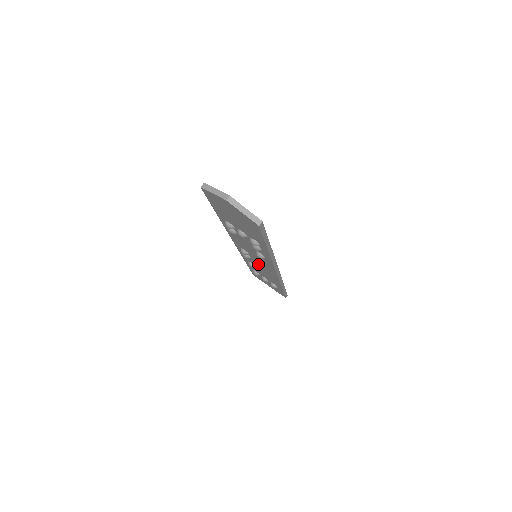
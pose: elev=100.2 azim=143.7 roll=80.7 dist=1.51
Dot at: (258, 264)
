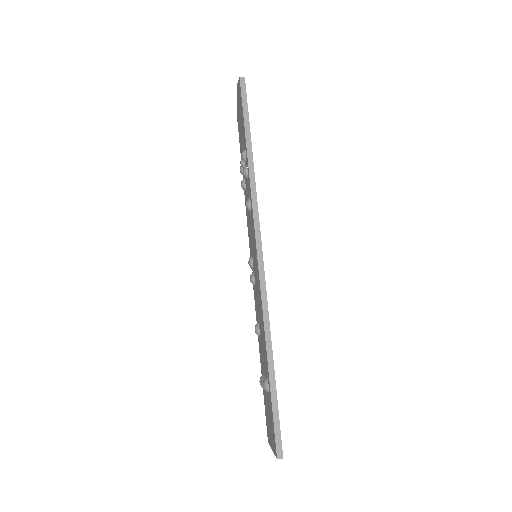
Dot at: (257, 290)
